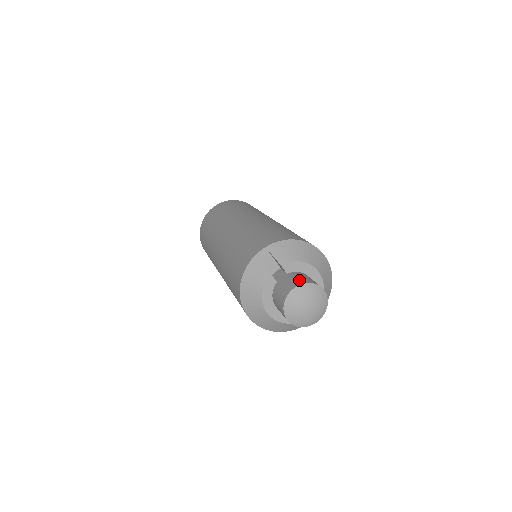
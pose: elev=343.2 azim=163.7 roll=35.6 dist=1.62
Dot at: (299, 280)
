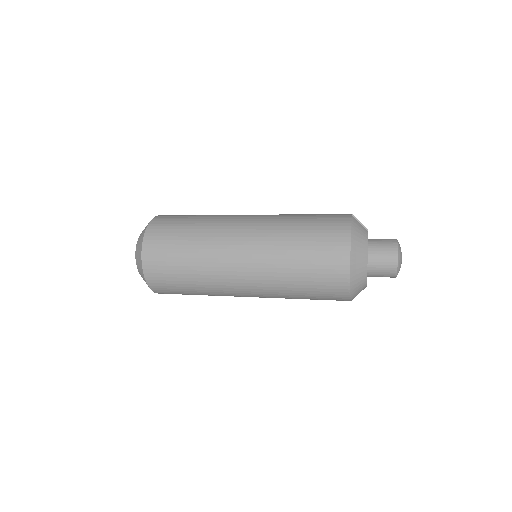
Dot at: occluded
